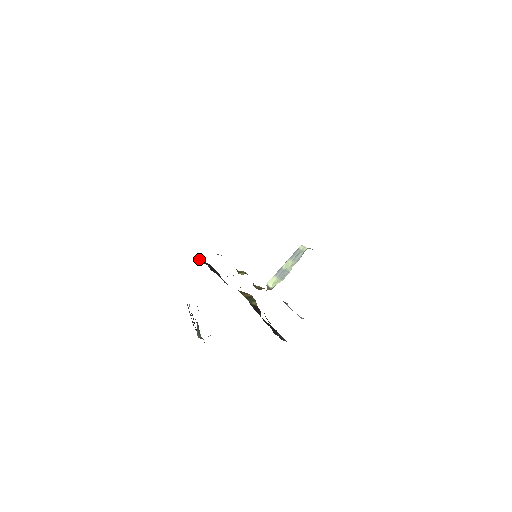
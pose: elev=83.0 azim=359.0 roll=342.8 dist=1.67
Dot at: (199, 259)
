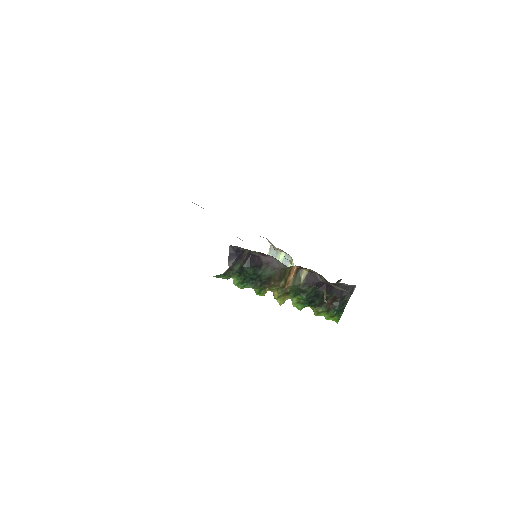
Dot at: (232, 264)
